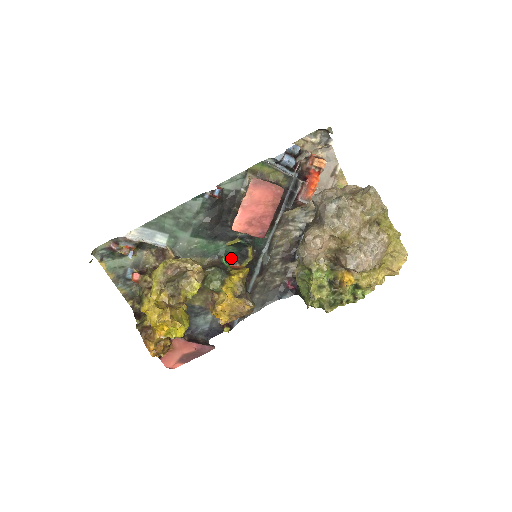
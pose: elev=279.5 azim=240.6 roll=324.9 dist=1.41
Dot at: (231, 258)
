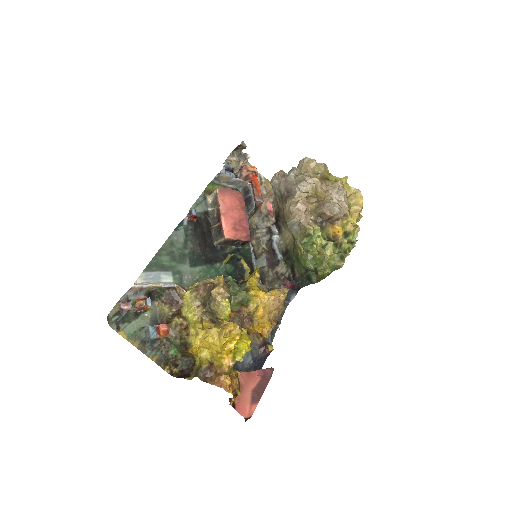
Dot at: (233, 277)
